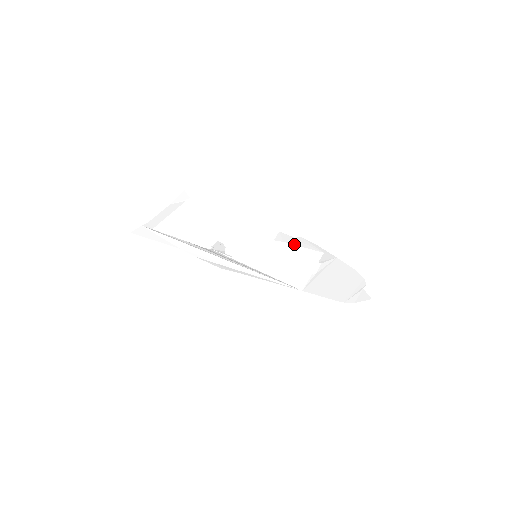
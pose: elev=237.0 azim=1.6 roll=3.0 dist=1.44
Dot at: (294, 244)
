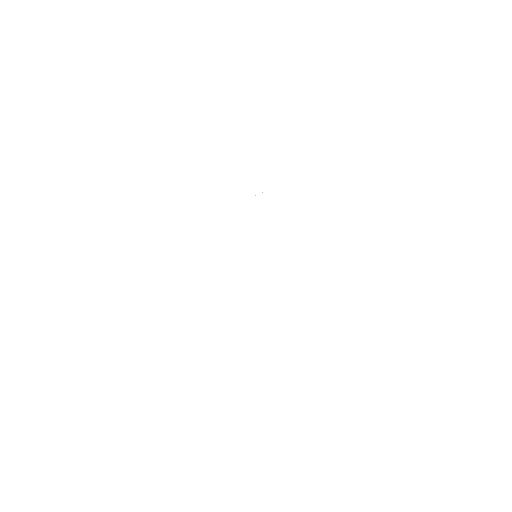
Dot at: occluded
